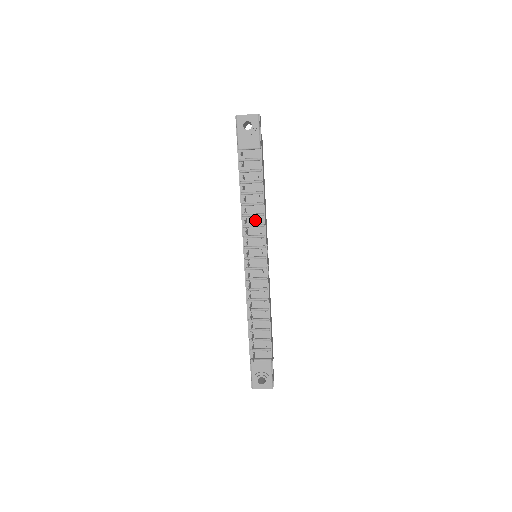
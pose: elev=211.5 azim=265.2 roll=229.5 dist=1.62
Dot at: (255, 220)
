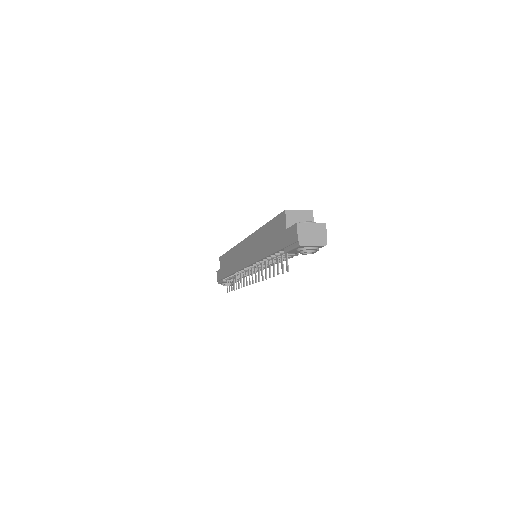
Dot at: occluded
